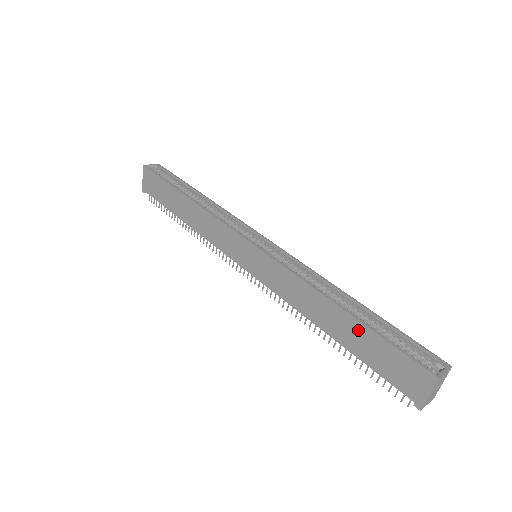
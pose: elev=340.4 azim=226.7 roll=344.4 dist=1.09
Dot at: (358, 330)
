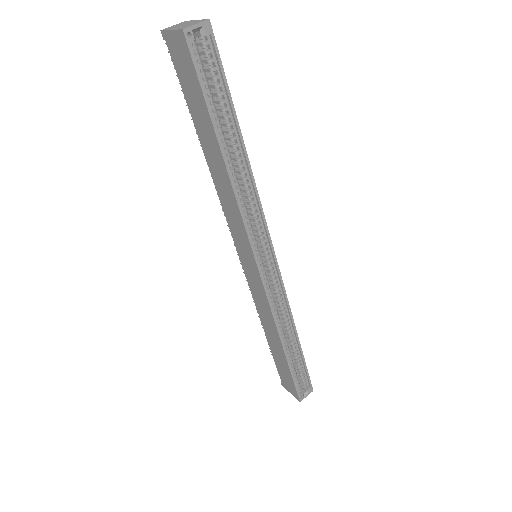
Dot at: (283, 360)
